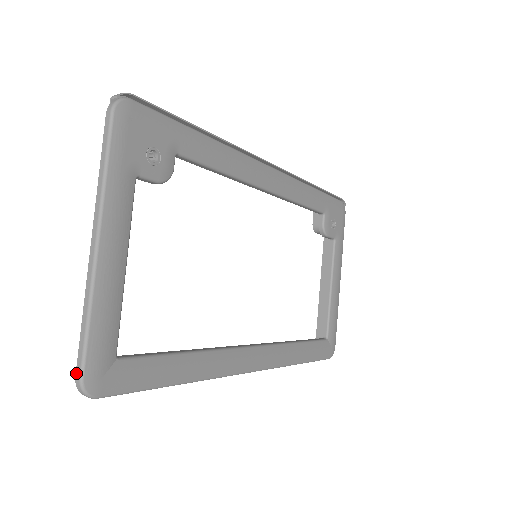
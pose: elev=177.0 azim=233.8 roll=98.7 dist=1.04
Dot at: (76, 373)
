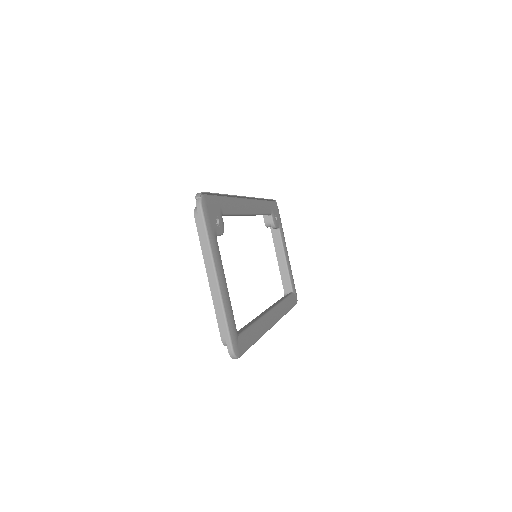
Dot at: (228, 348)
